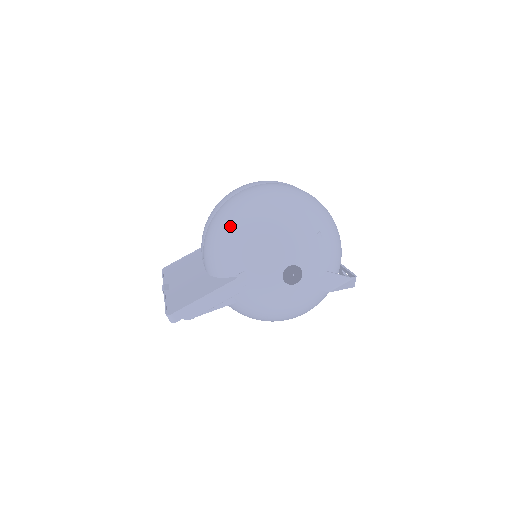
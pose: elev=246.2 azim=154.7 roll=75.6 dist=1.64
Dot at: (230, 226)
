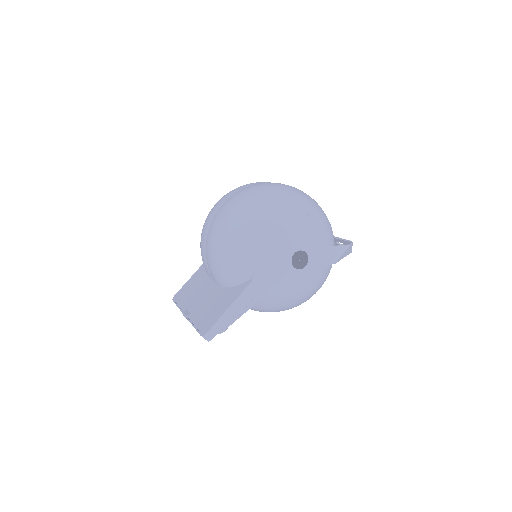
Dot at: (229, 237)
